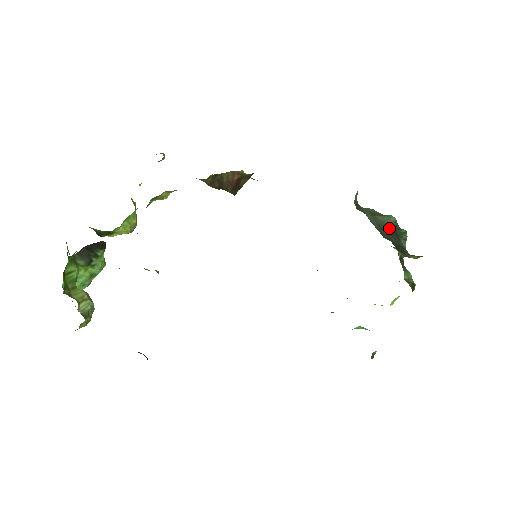
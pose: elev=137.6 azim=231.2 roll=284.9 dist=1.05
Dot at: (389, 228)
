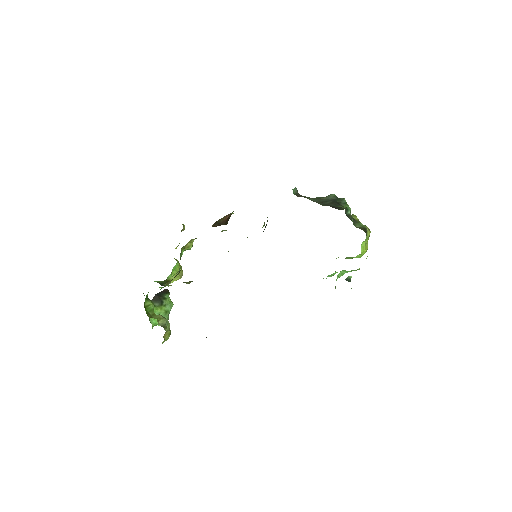
Dot at: (329, 201)
